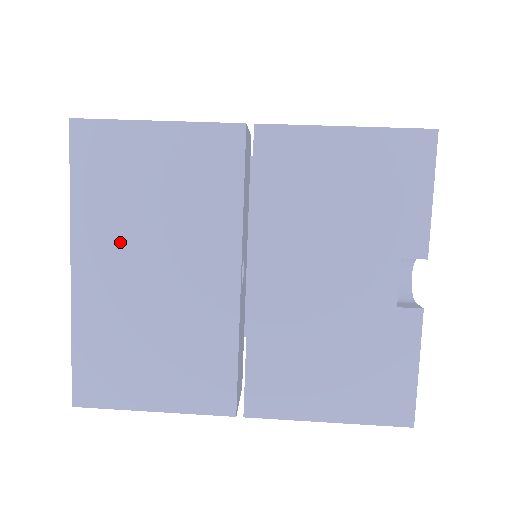
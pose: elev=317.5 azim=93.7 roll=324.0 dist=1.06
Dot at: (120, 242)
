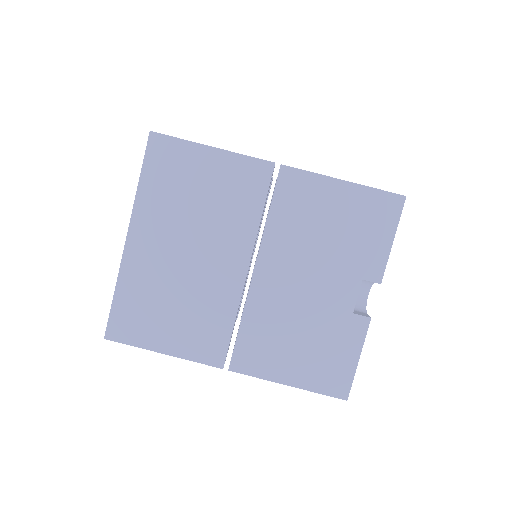
Dot at: (167, 227)
